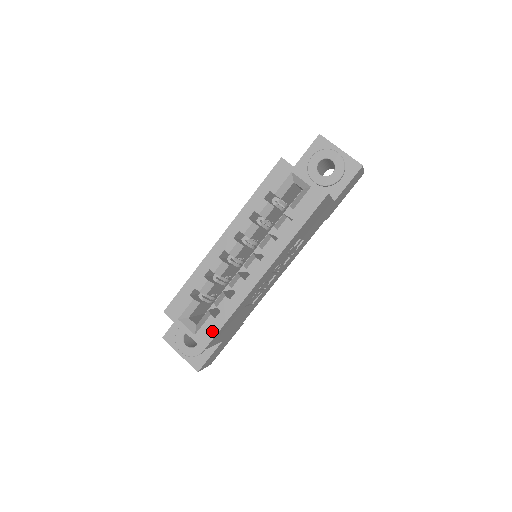
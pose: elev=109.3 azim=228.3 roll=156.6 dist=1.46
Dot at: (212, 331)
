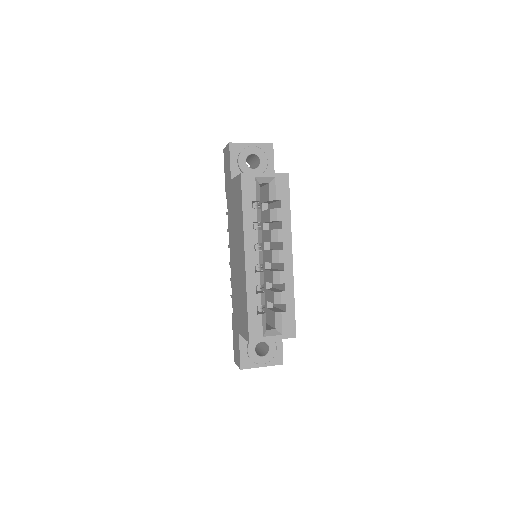
Dot at: (291, 321)
